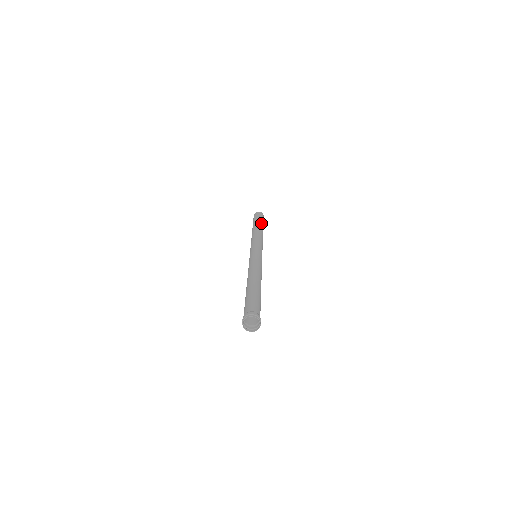
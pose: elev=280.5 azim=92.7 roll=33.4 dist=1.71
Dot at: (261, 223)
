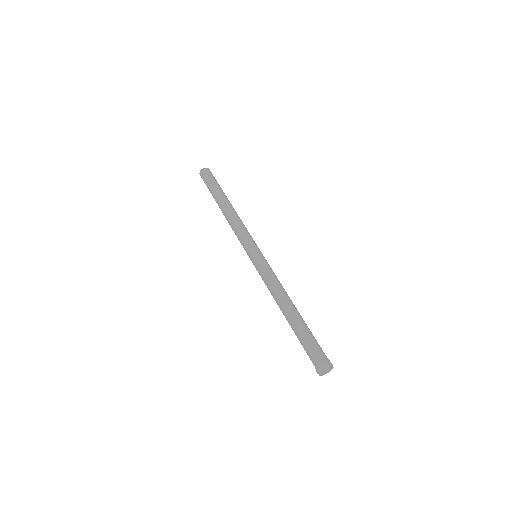
Dot at: (217, 193)
